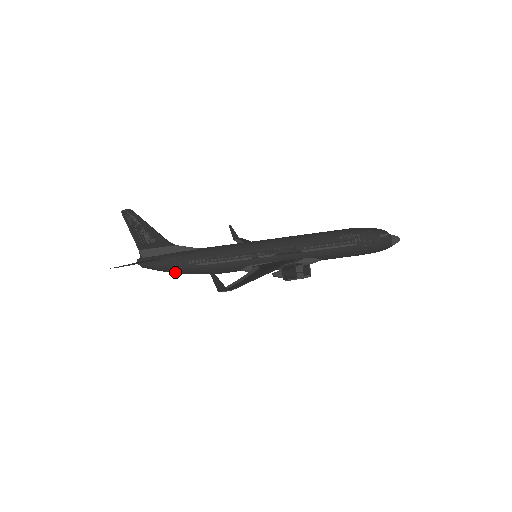
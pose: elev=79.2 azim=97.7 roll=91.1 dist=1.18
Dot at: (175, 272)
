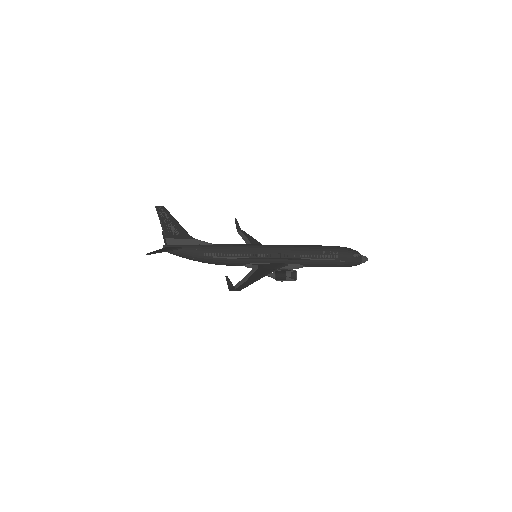
Dot at: (191, 259)
